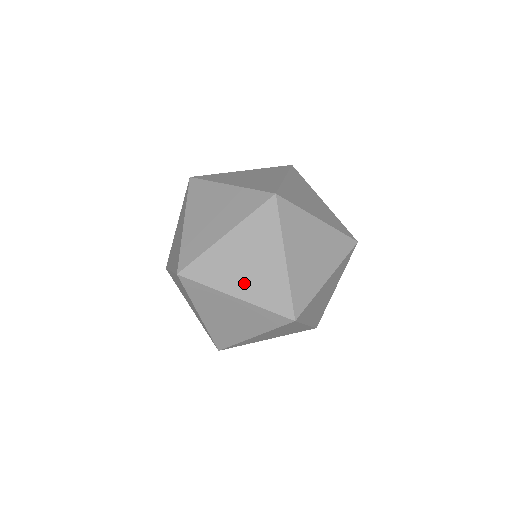
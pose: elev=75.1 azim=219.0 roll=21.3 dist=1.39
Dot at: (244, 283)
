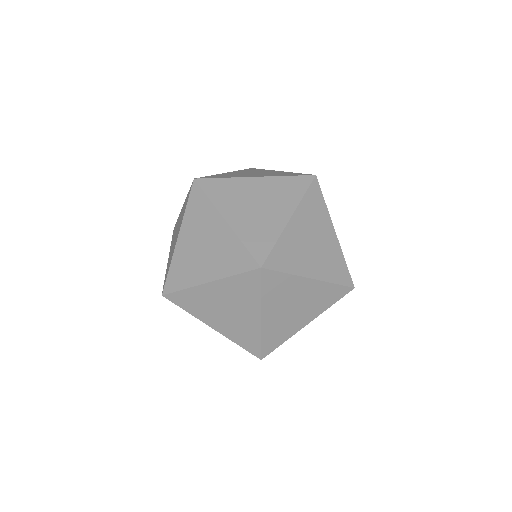
Dot at: (314, 263)
